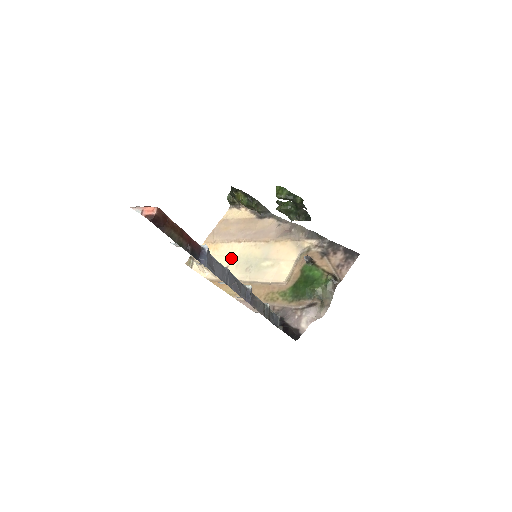
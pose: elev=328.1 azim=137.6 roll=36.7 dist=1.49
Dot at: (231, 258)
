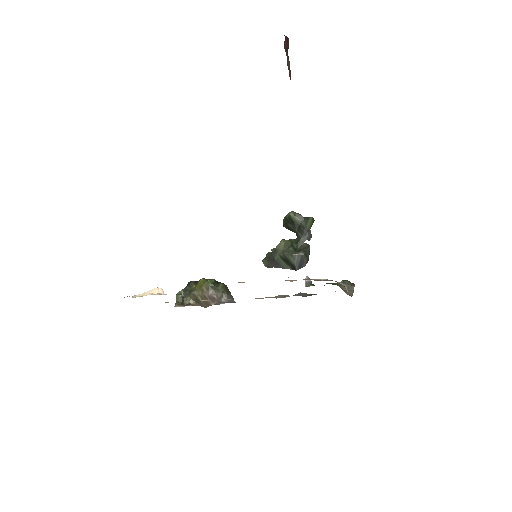
Dot at: occluded
